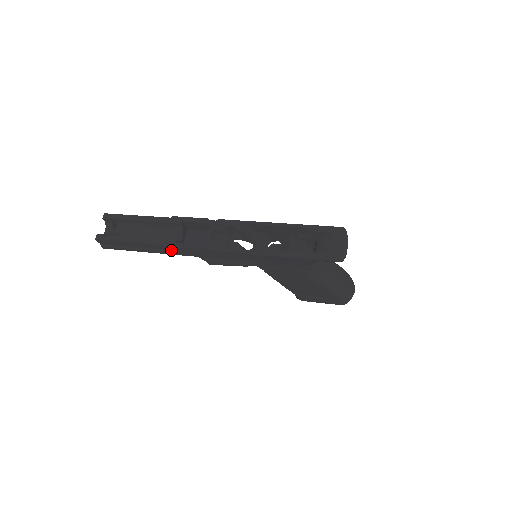
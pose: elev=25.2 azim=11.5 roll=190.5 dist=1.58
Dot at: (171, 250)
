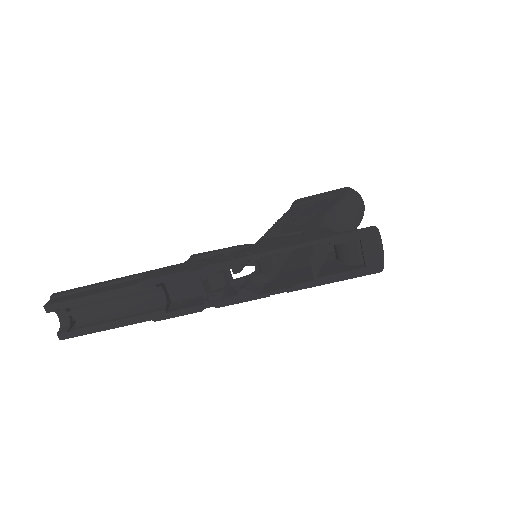
Dot at: occluded
